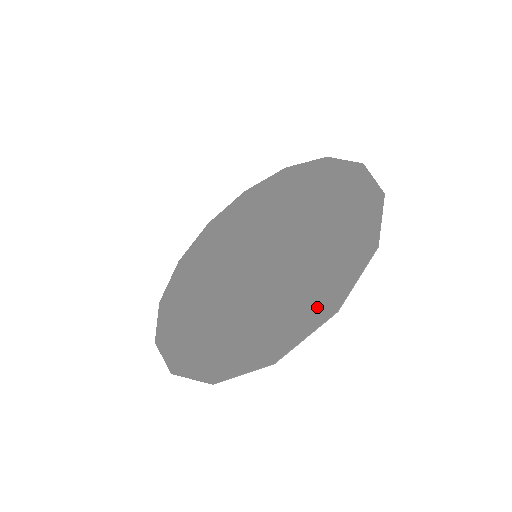
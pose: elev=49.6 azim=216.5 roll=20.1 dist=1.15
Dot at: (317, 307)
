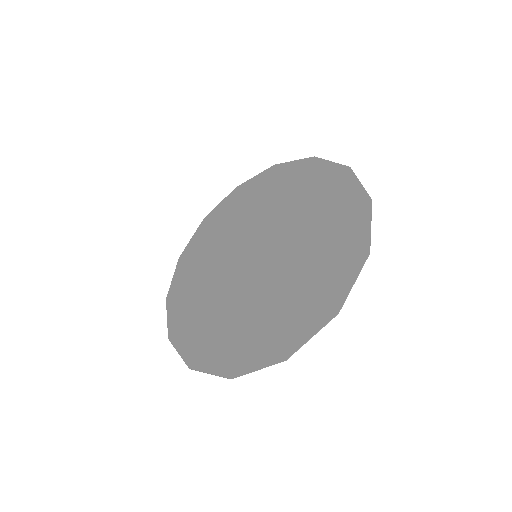
Dot at: (230, 359)
